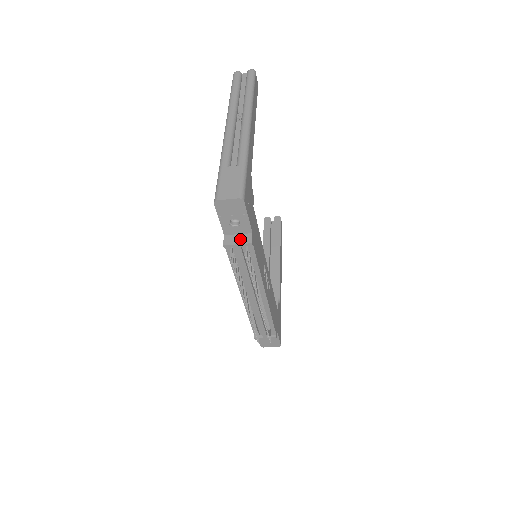
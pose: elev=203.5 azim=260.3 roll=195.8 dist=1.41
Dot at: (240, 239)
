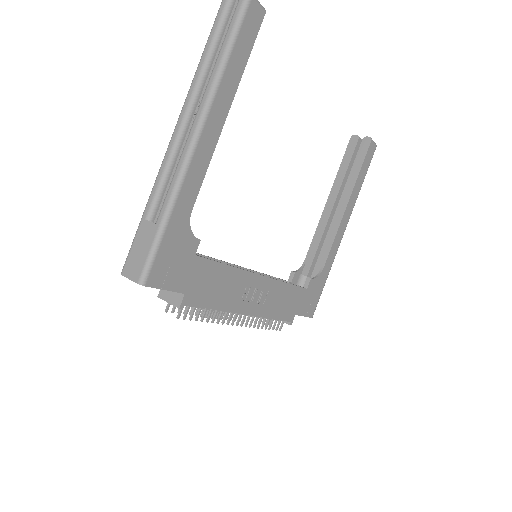
Dot at: (172, 297)
